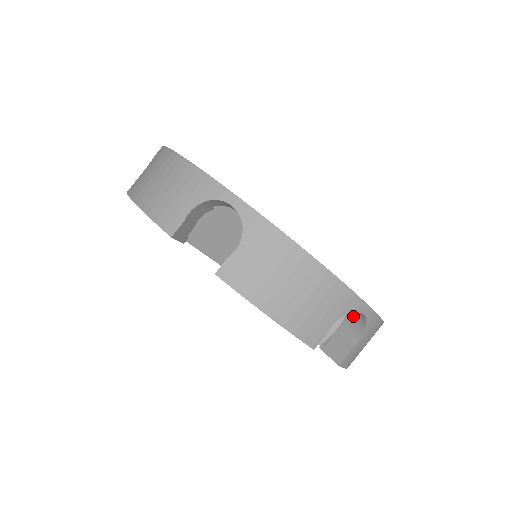
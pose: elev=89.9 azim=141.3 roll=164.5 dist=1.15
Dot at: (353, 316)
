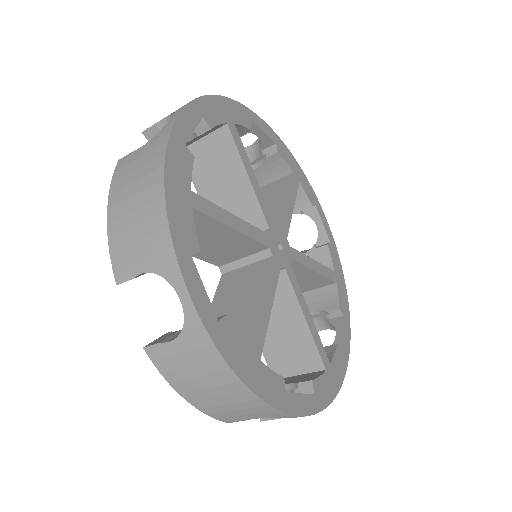
Dot at: occluded
